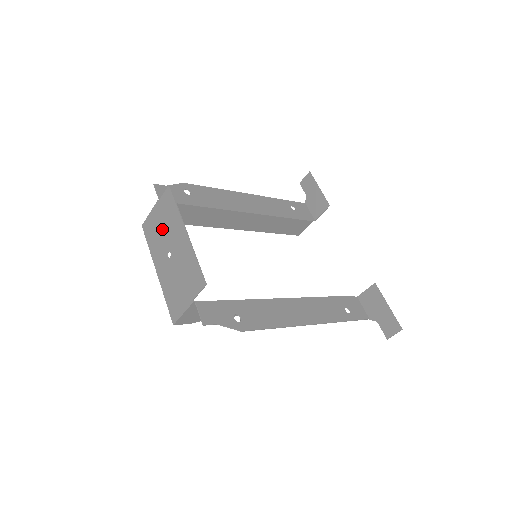
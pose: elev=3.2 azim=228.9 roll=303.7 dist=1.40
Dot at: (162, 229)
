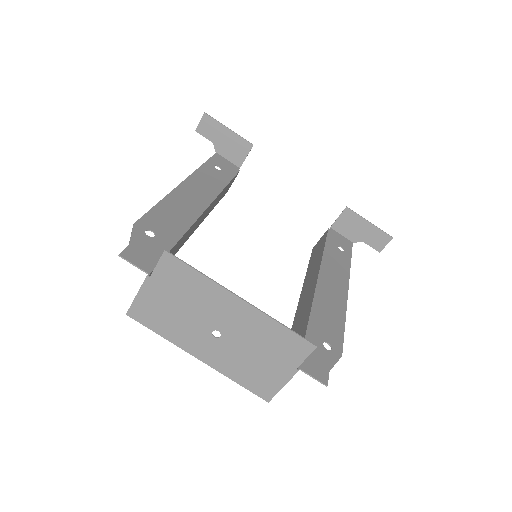
Dot at: (181, 308)
